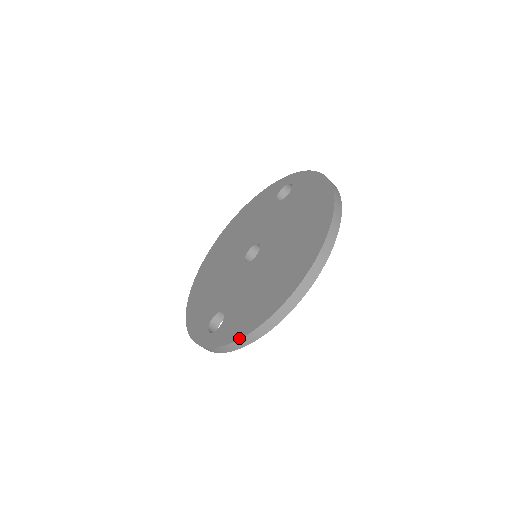
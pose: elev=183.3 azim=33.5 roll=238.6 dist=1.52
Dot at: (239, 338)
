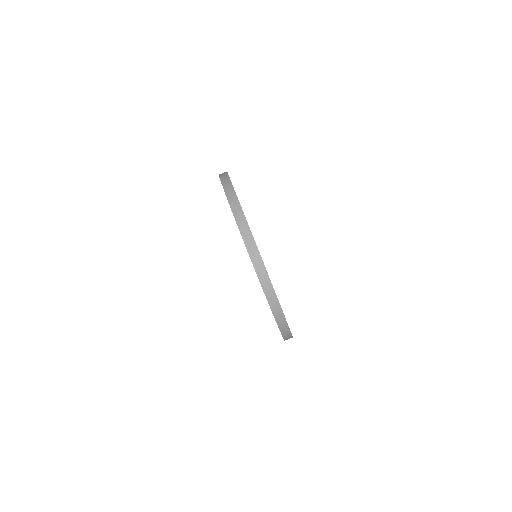
Dot at: (281, 334)
